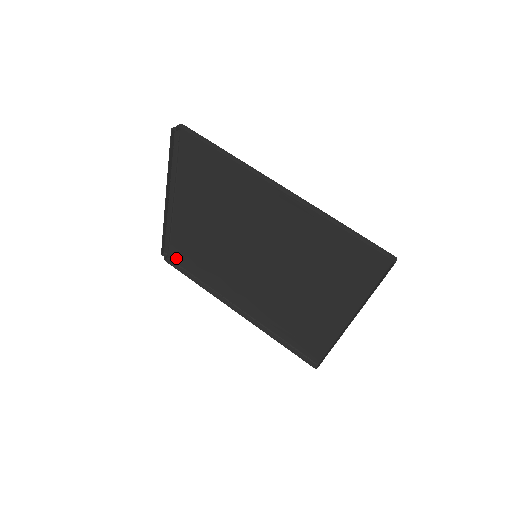
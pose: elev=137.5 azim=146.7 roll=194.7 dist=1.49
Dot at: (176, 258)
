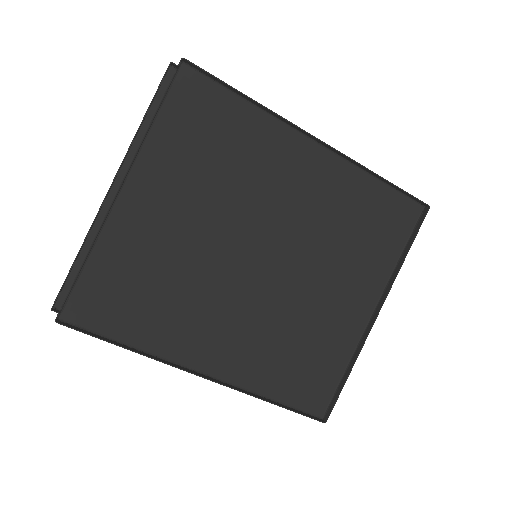
Dot at: (80, 313)
